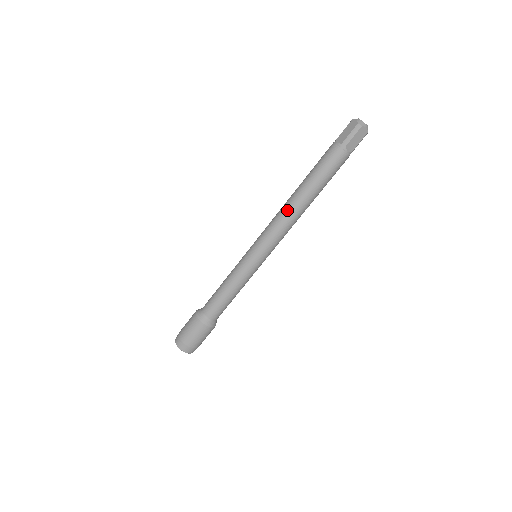
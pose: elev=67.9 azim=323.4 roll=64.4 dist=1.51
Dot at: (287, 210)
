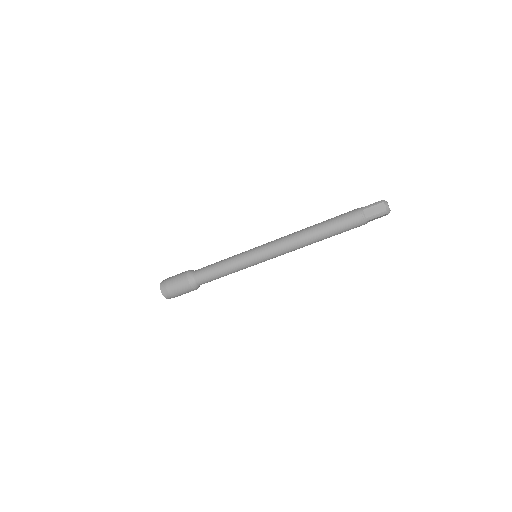
Dot at: (300, 242)
